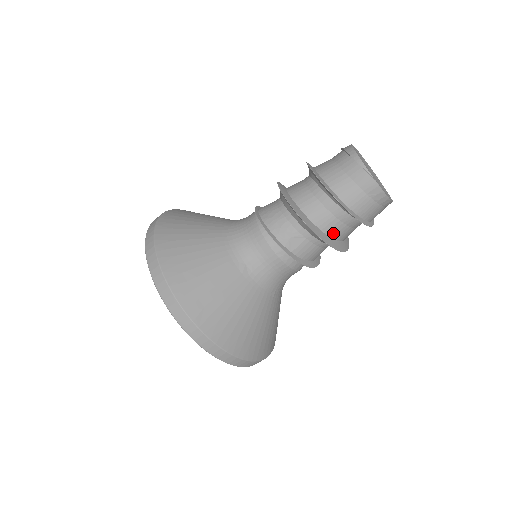
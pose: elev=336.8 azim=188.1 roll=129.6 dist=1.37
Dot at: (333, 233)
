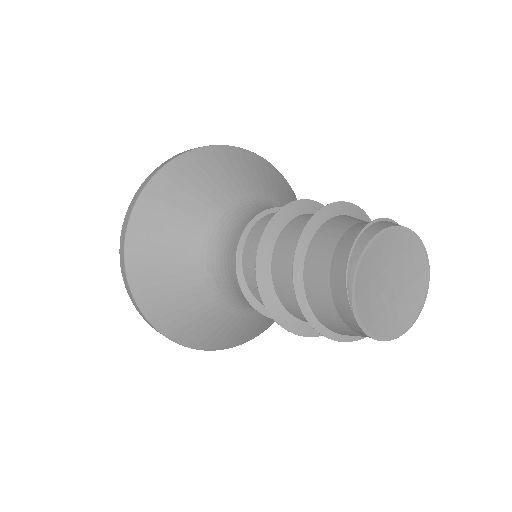
Dot at: (303, 318)
